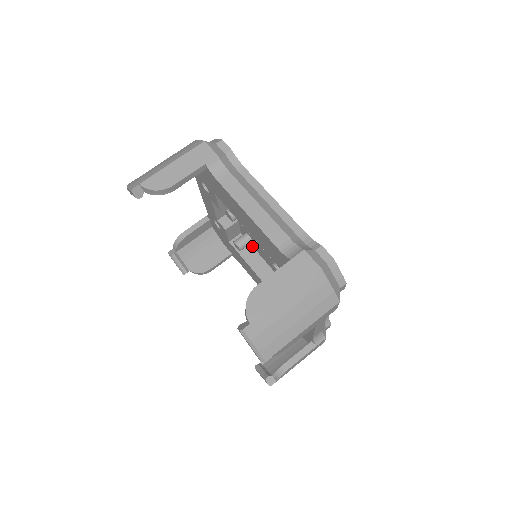
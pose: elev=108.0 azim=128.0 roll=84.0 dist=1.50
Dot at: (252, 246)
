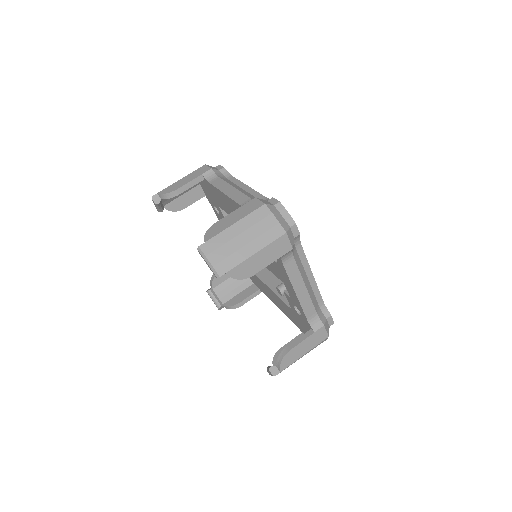
Dot at: (268, 270)
